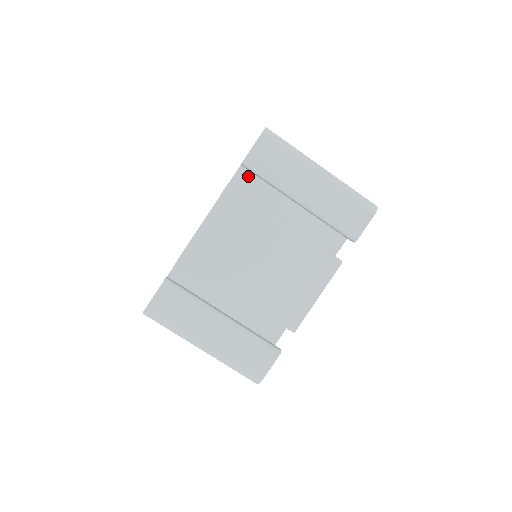
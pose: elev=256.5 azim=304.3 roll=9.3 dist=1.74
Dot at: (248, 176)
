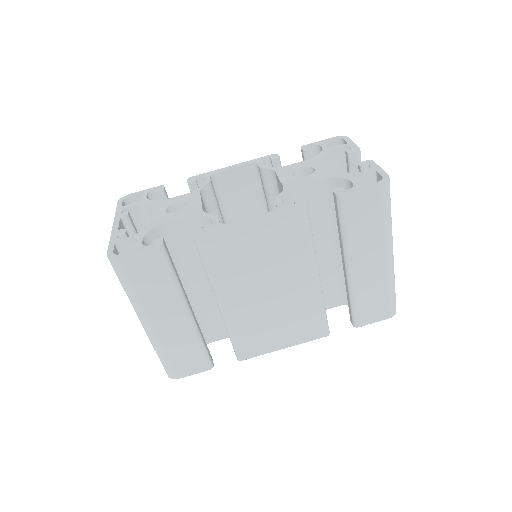
Dot at: (323, 193)
